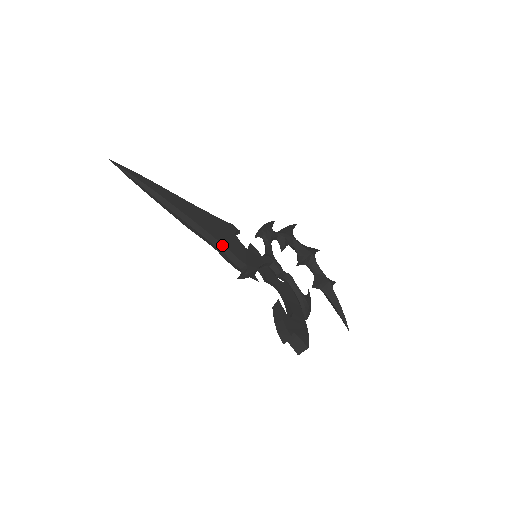
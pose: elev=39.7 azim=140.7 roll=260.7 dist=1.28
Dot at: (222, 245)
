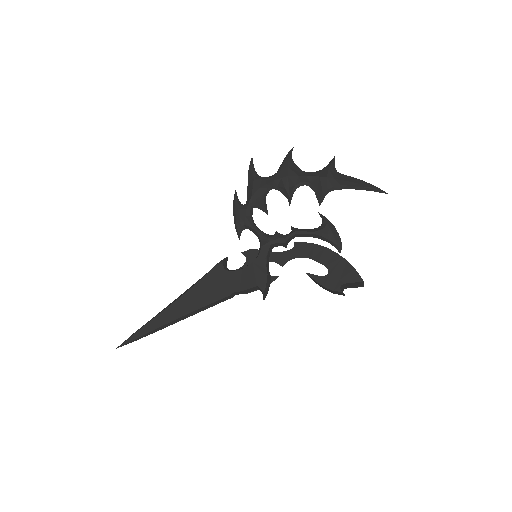
Dot at: (228, 296)
